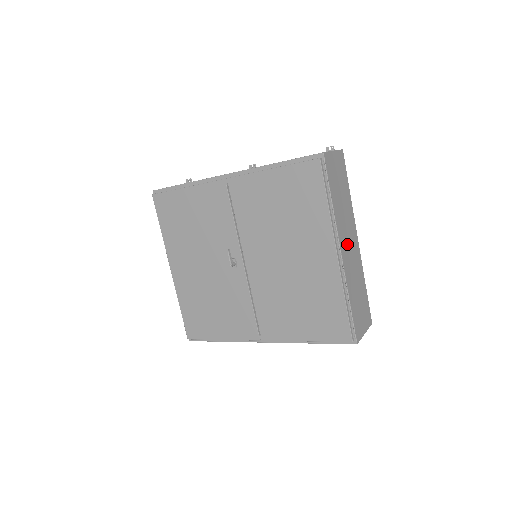
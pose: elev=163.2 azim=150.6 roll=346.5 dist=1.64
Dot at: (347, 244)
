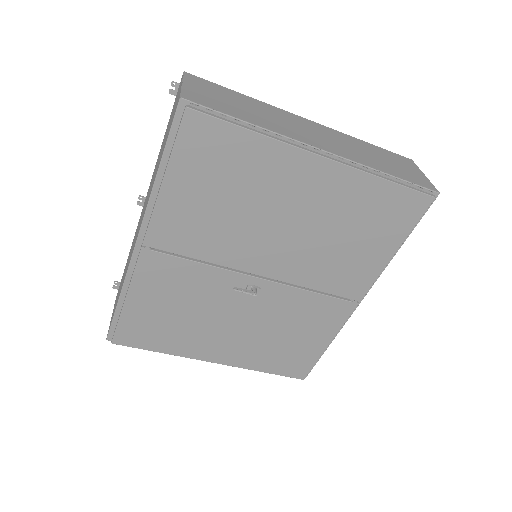
Dot at: (312, 136)
